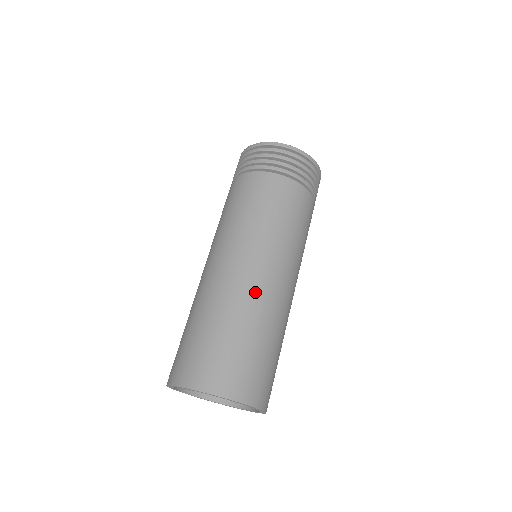
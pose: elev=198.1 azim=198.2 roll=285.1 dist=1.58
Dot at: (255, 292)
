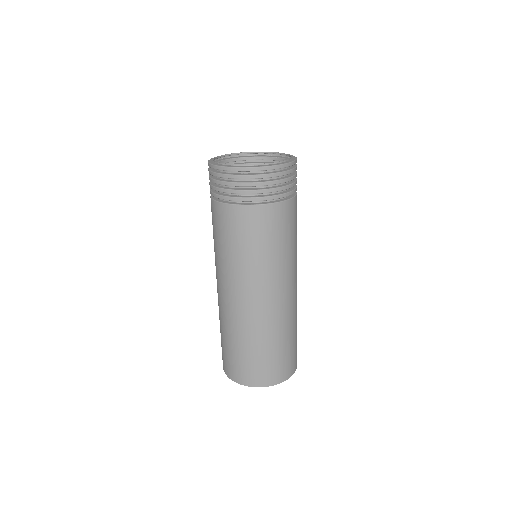
Dot at: (256, 317)
